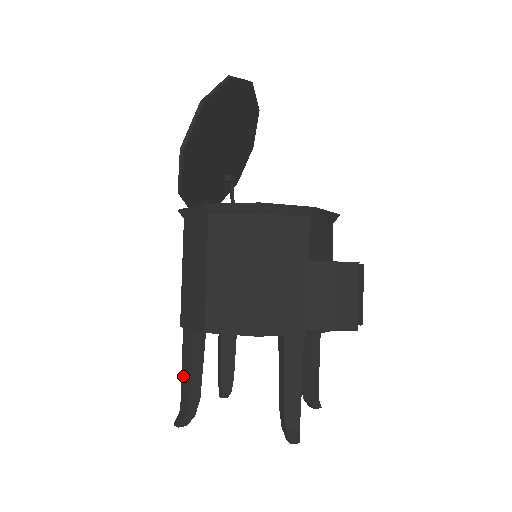
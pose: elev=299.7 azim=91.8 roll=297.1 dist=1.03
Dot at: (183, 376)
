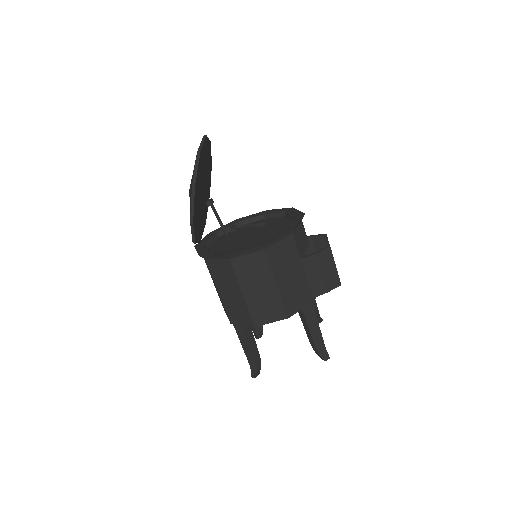
Dot at: (245, 350)
